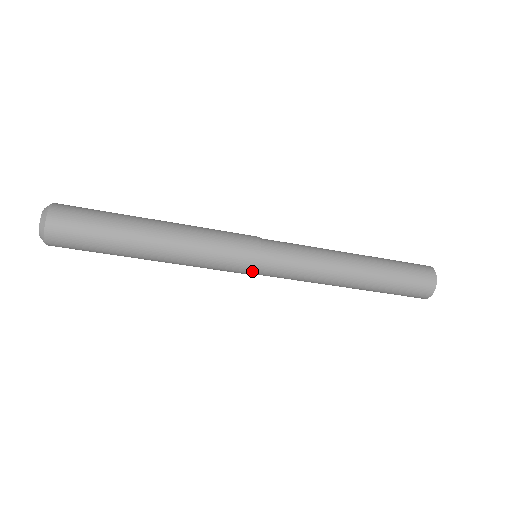
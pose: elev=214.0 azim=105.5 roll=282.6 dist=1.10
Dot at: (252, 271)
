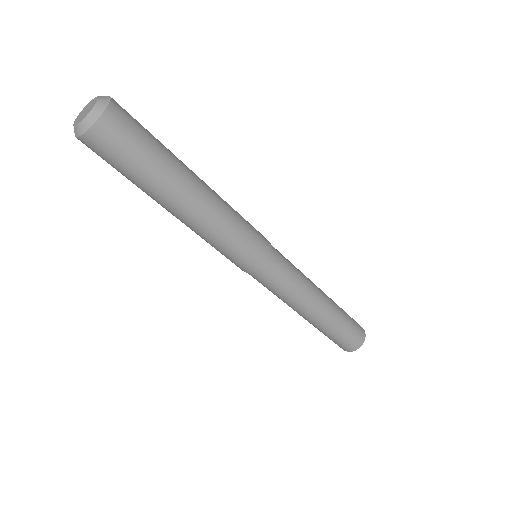
Dot at: (266, 255)
